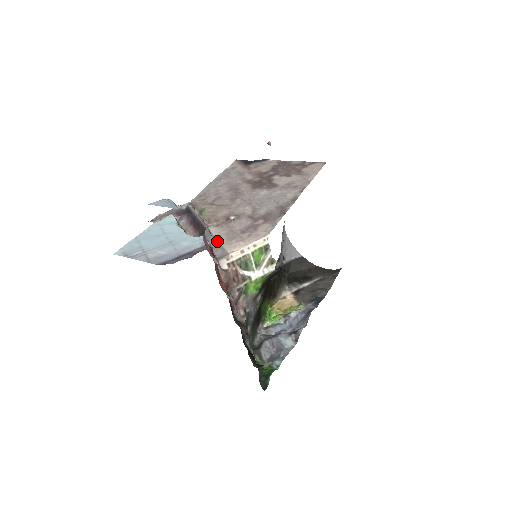
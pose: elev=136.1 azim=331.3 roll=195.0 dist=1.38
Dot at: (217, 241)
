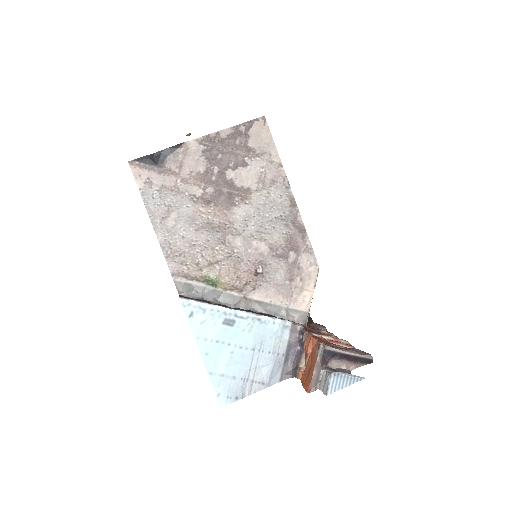
Dot at: (279, 307)
